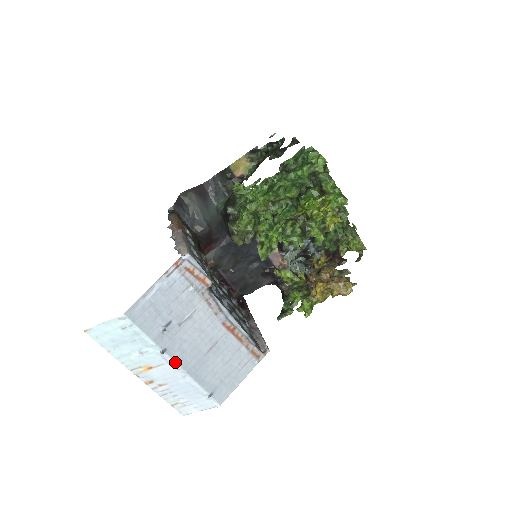
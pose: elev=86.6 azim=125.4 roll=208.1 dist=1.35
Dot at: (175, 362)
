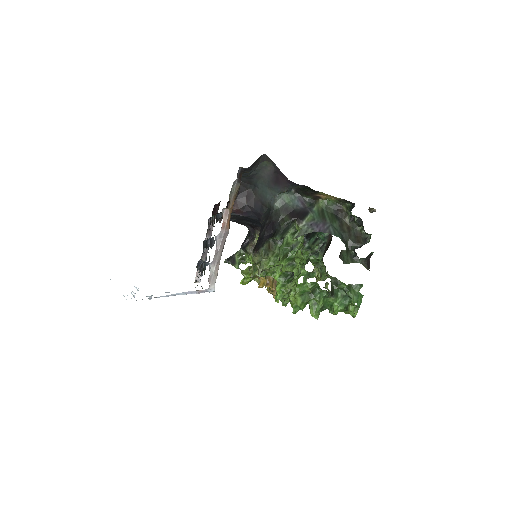
Dot at: occluded
